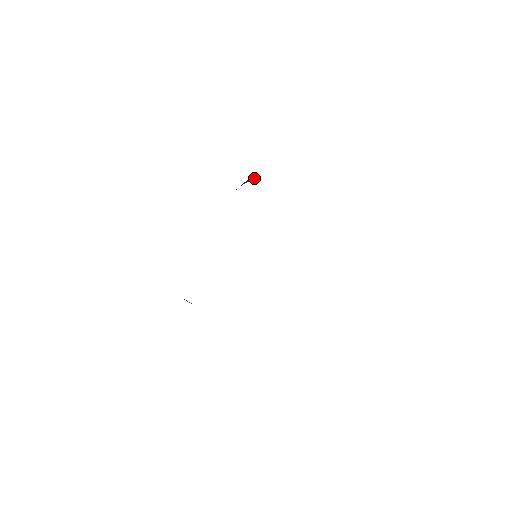
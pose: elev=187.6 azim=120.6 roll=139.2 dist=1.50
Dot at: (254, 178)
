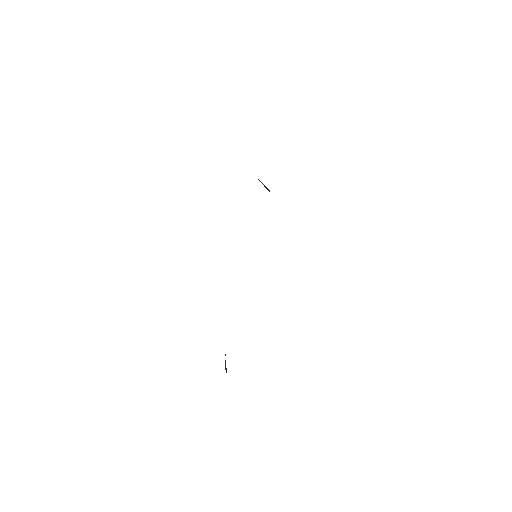
Dot at: occluded
